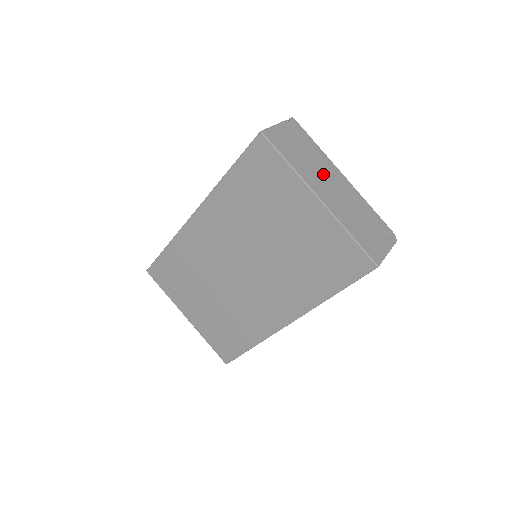
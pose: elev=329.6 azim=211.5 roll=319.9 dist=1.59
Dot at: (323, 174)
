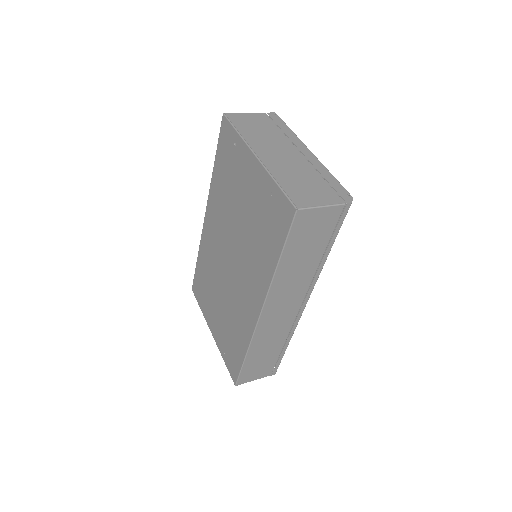
Dot at: (278, 144)
